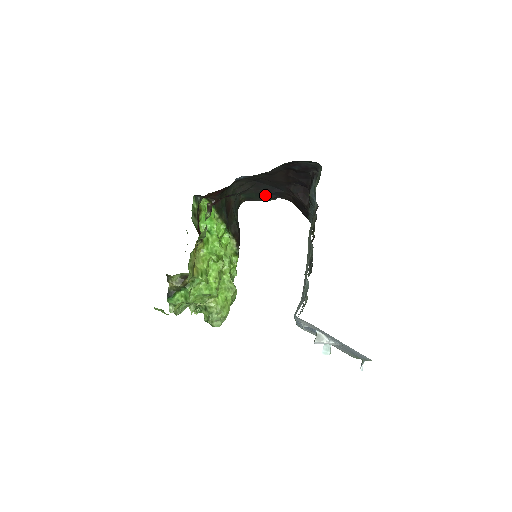
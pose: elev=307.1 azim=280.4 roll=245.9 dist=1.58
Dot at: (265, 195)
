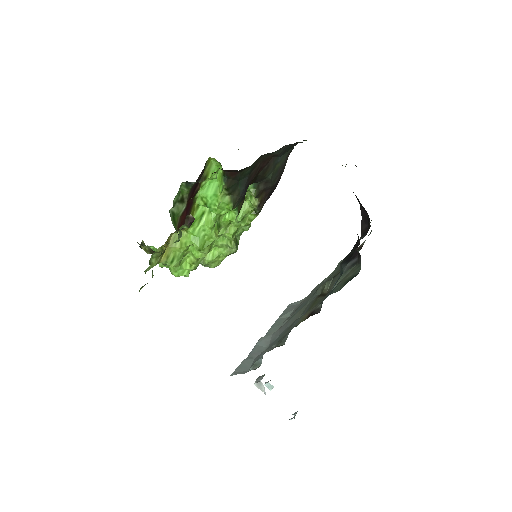
Dot at: occluded
